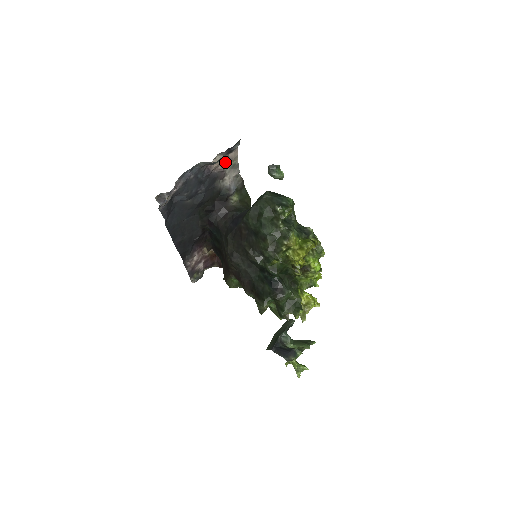
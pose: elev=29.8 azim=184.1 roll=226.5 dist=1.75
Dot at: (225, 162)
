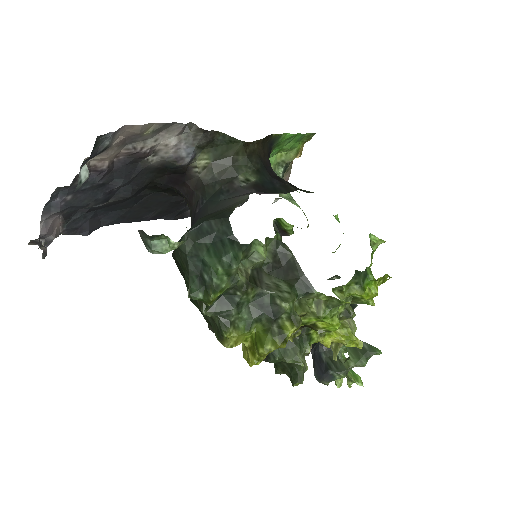
Dot at: (127, 141)
